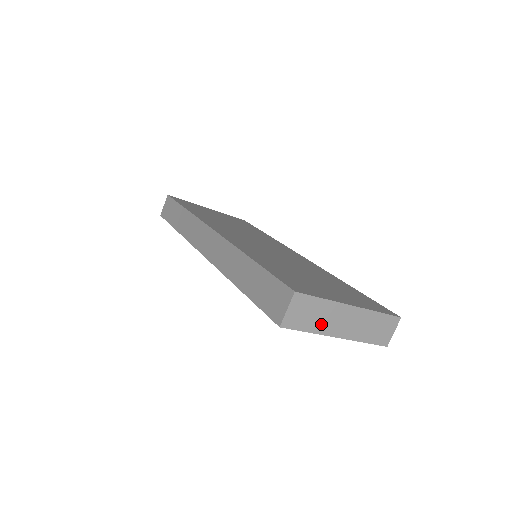
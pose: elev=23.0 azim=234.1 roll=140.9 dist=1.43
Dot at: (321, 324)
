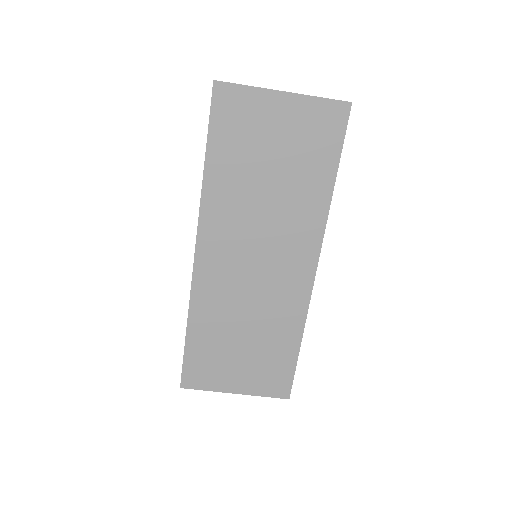
Dot at: occluded
